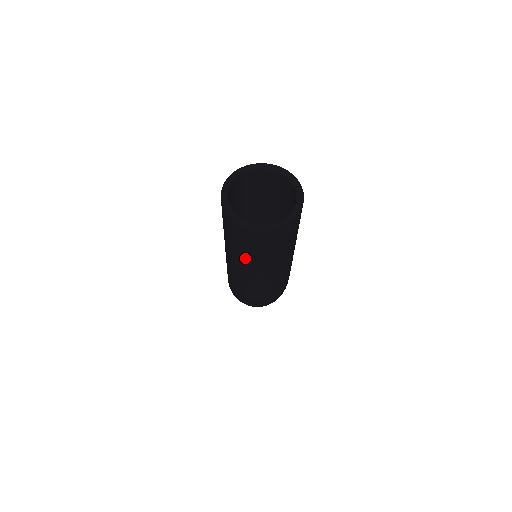
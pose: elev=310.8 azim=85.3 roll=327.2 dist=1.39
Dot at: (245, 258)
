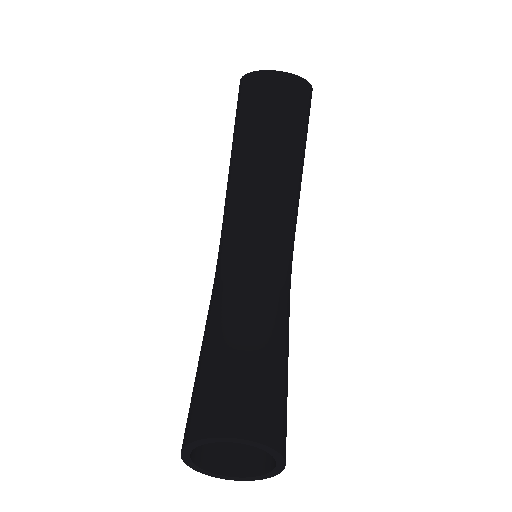
Dot at: occluded
